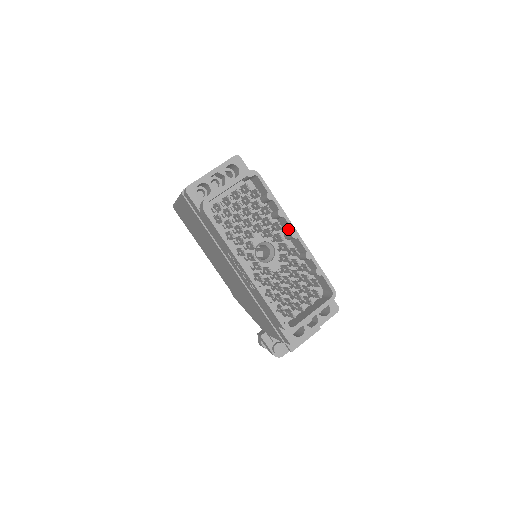
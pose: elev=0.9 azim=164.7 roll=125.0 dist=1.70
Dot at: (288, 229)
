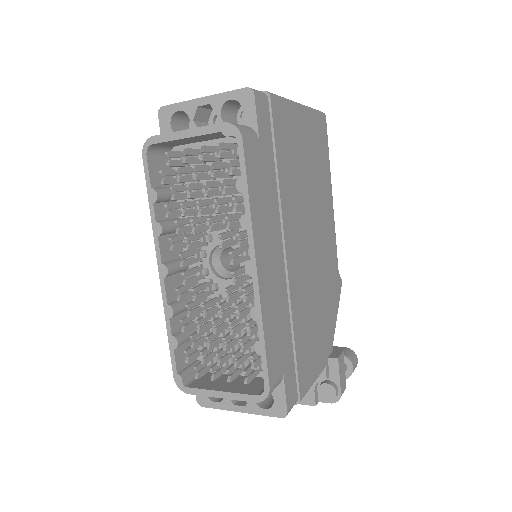
Dot at: occluded
